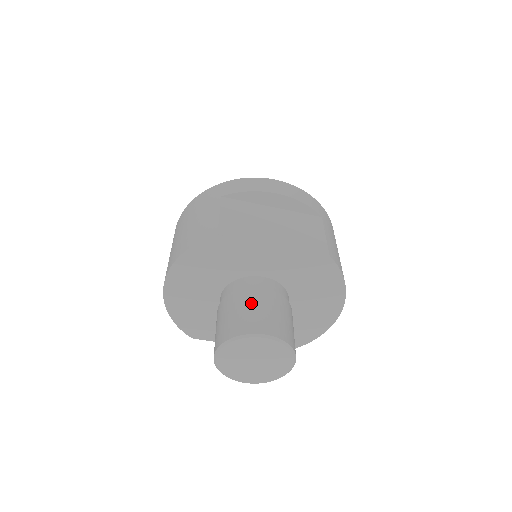
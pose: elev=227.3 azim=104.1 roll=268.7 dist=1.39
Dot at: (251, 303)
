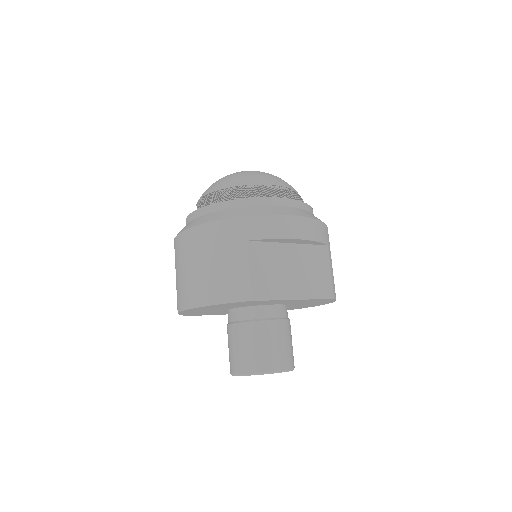
Dot at: (268, 339)
